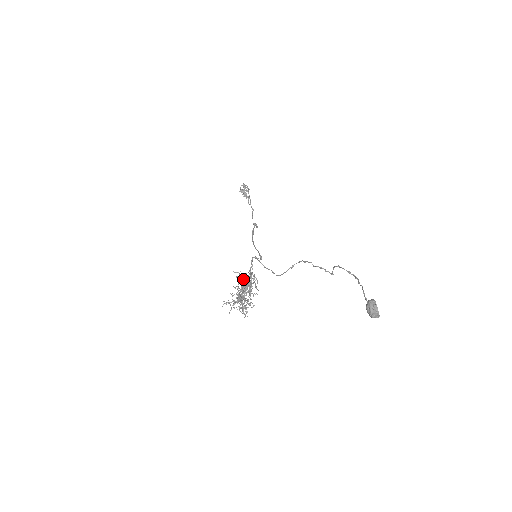
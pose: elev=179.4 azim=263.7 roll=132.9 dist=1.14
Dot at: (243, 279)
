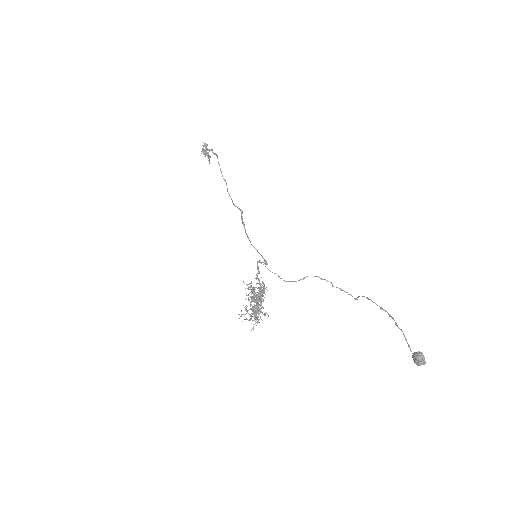
Dot at: (253, 288)
